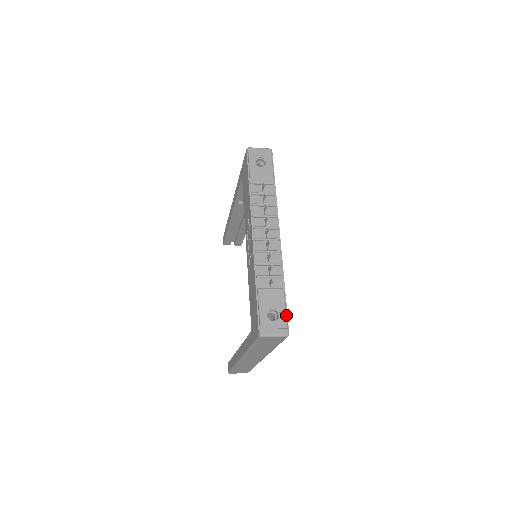
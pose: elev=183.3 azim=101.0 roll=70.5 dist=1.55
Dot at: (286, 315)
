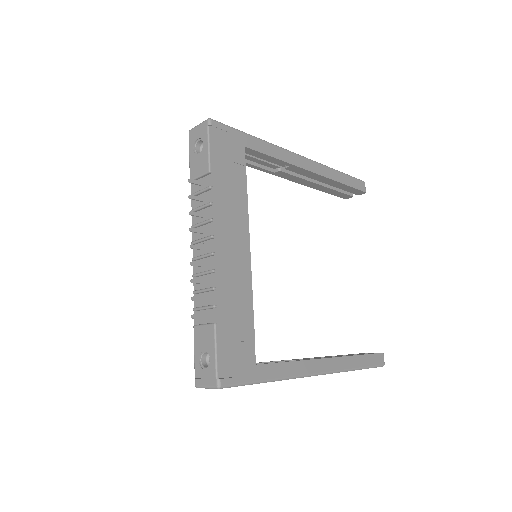
Dot at: (215, 360)
